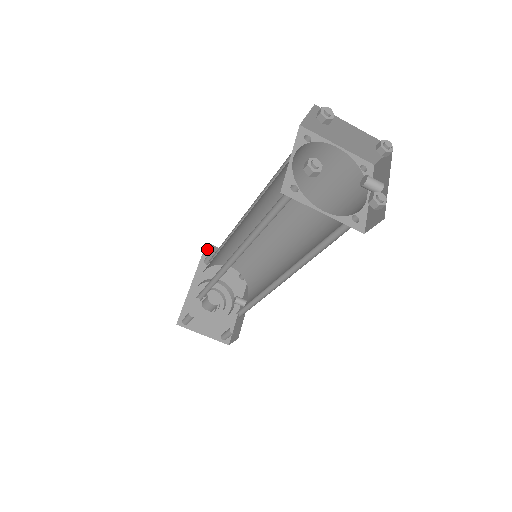
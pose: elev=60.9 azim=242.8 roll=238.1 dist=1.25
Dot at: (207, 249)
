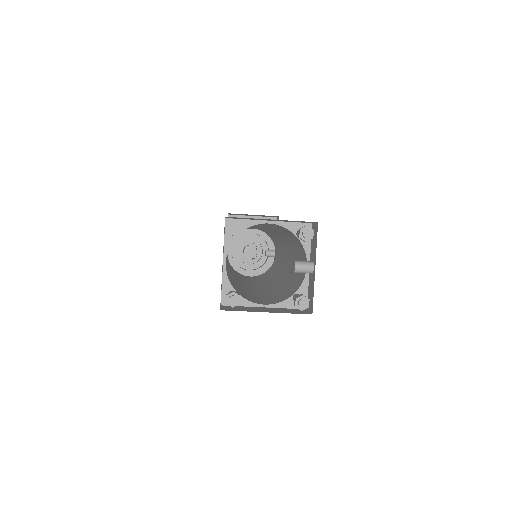
Dot at: occluded
